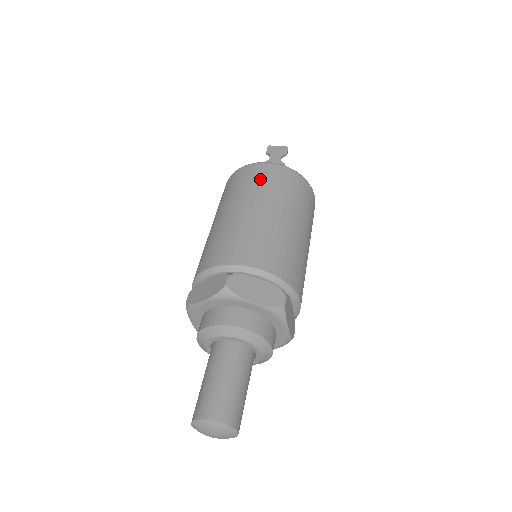
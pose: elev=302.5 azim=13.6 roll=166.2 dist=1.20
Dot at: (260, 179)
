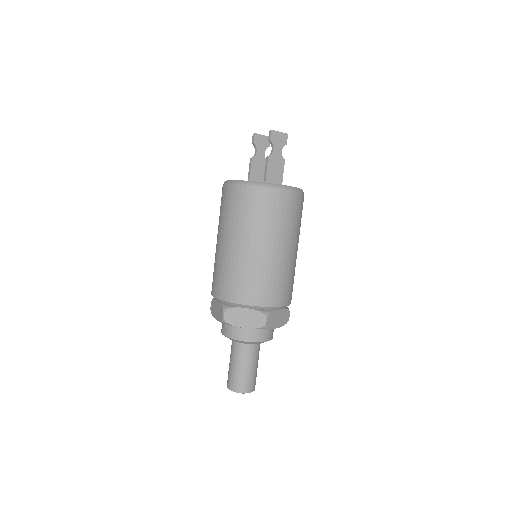
Dot at: (283, 213)
